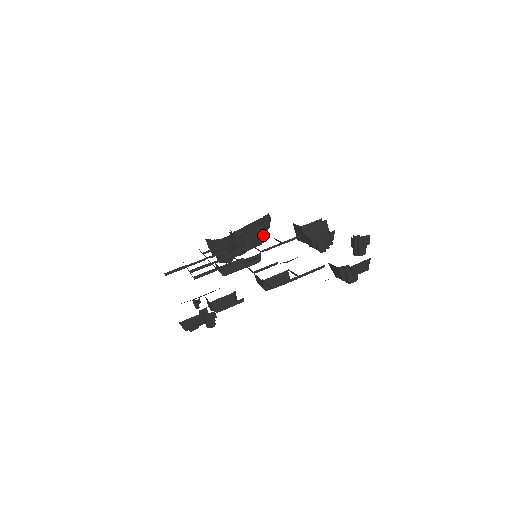
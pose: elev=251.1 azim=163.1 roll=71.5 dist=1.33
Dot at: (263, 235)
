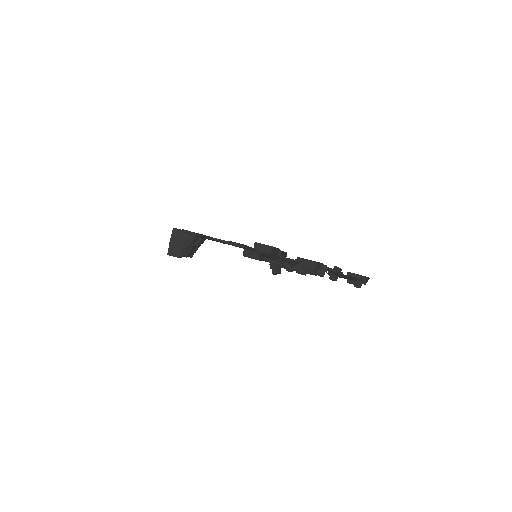
Dot at: occluded
